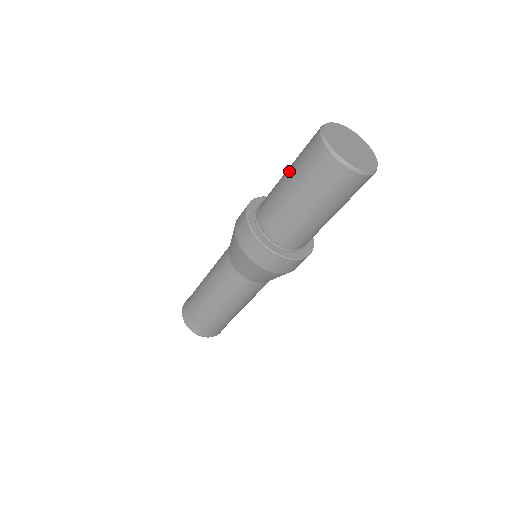
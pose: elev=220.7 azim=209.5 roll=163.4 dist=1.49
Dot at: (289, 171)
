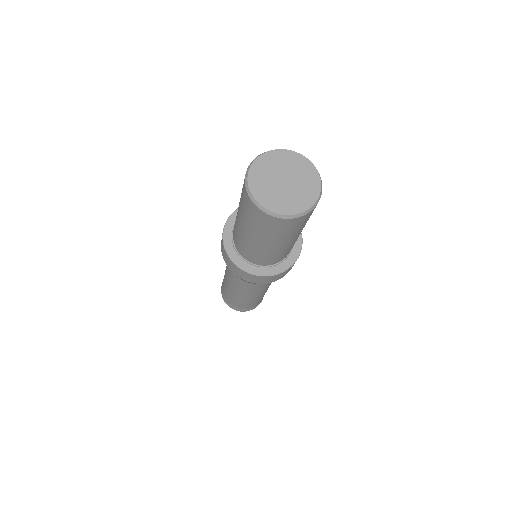
Dot at: (239, 216)
